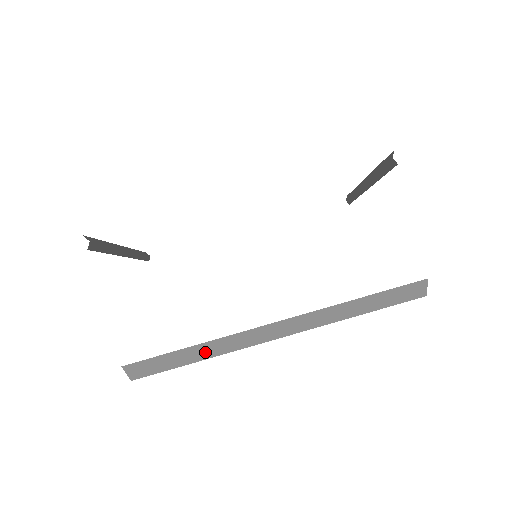
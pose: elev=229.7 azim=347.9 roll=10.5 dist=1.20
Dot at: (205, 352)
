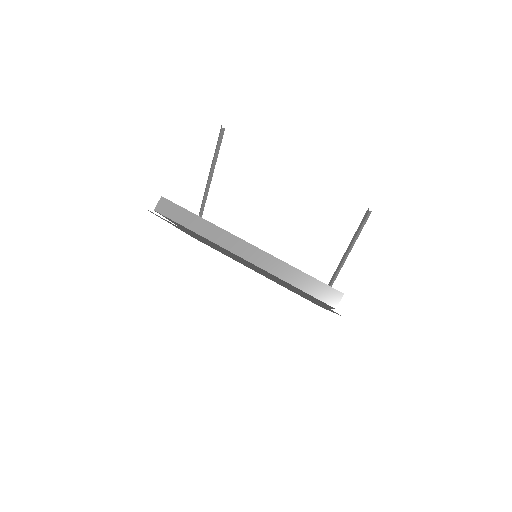
Dot at: (202, 228)
